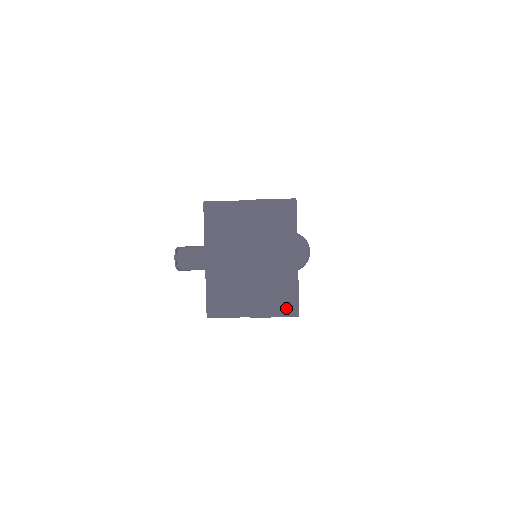
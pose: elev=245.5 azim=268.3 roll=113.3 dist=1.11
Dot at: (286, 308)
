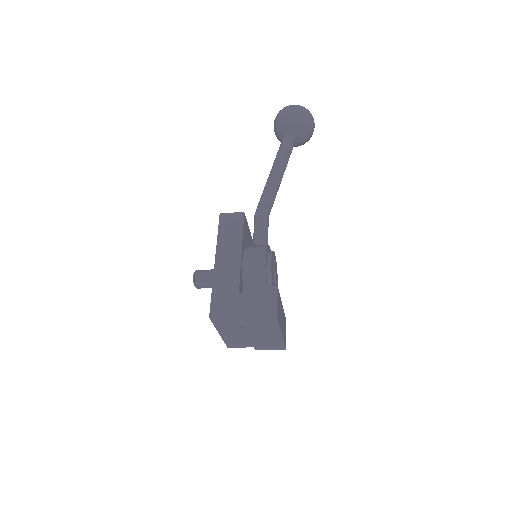
Dot at: (277, 348)
